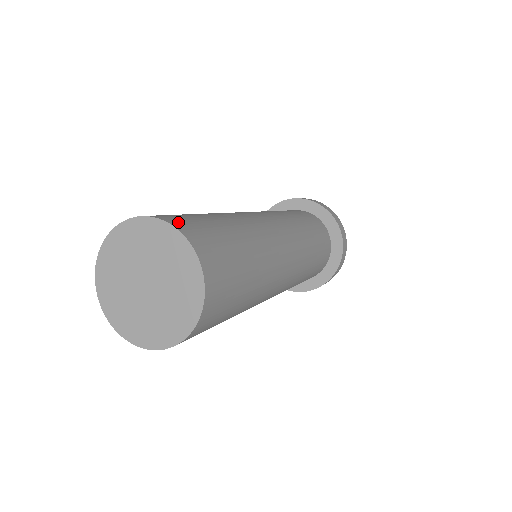
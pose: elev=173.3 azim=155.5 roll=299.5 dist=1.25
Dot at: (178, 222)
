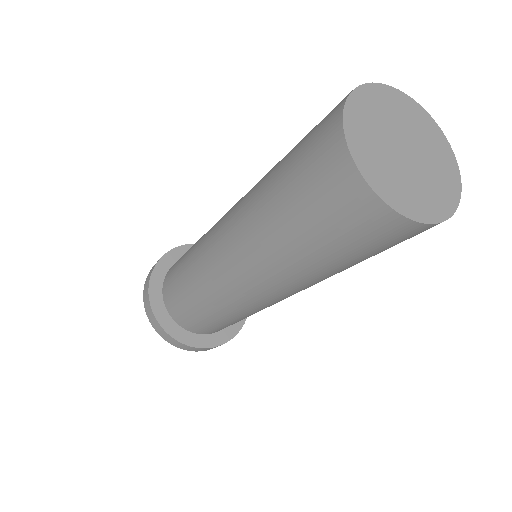
Dot at: occluded
